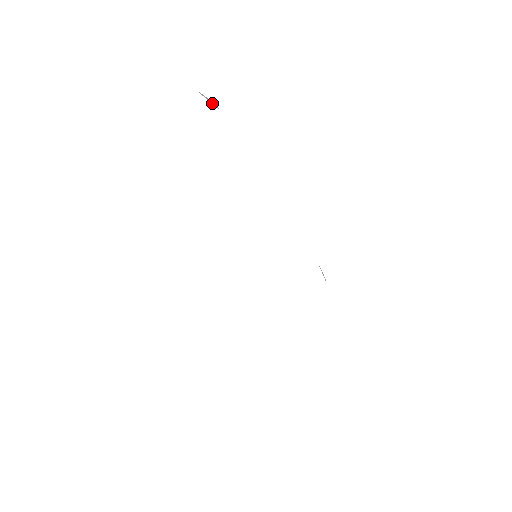
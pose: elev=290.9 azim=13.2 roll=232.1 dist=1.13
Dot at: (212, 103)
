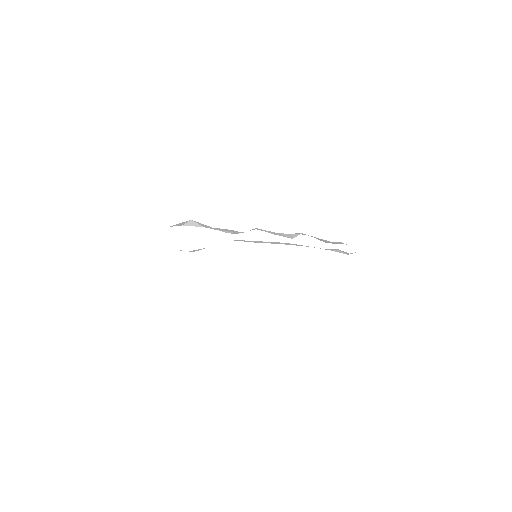
Dot at: (195, 225)
